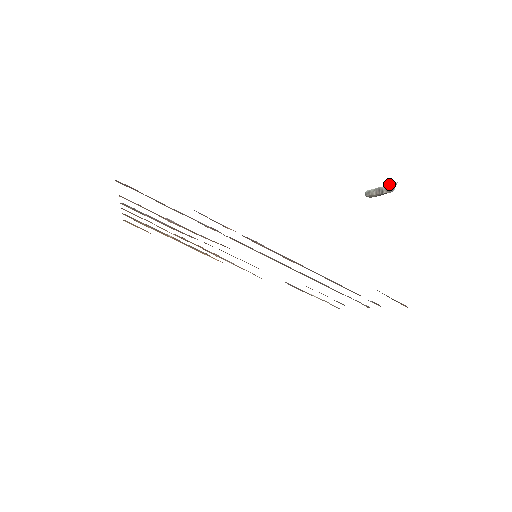
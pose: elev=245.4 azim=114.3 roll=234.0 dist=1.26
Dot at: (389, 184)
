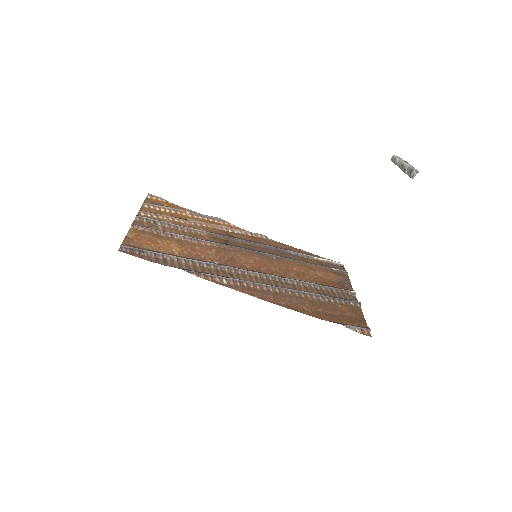
Dot at: (411, 167)
